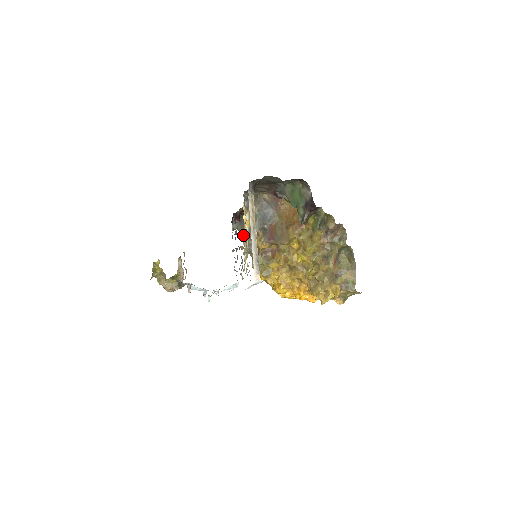
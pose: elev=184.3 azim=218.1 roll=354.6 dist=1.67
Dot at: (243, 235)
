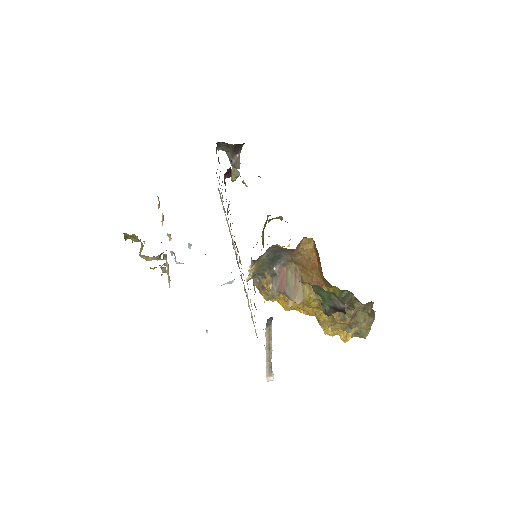
Dot at: occluded
